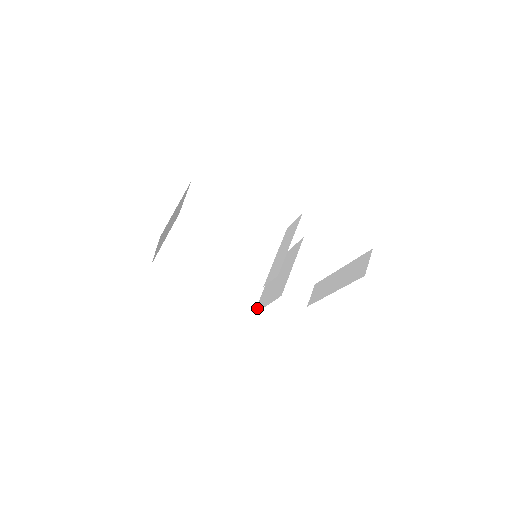
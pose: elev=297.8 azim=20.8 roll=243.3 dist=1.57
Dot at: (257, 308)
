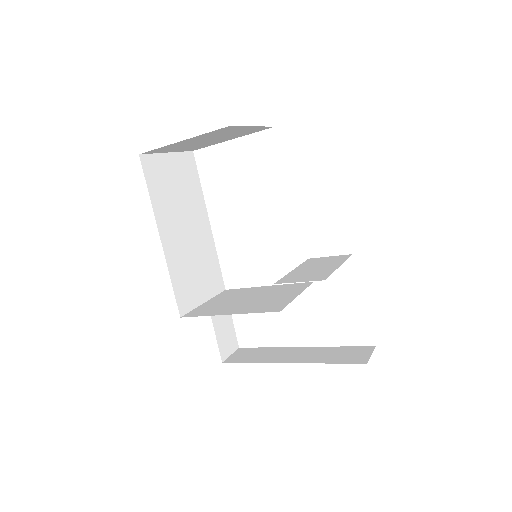
Dot at: (193, 313)
